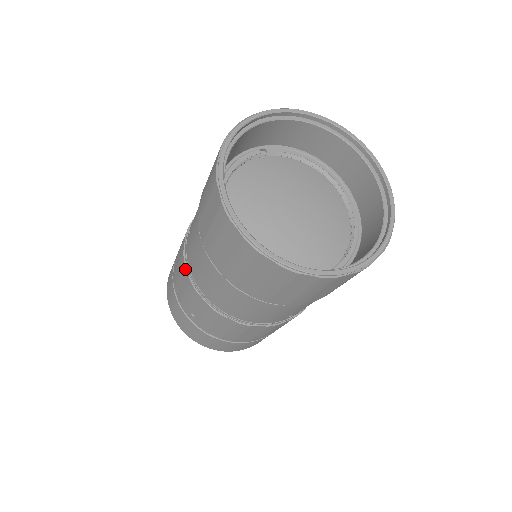
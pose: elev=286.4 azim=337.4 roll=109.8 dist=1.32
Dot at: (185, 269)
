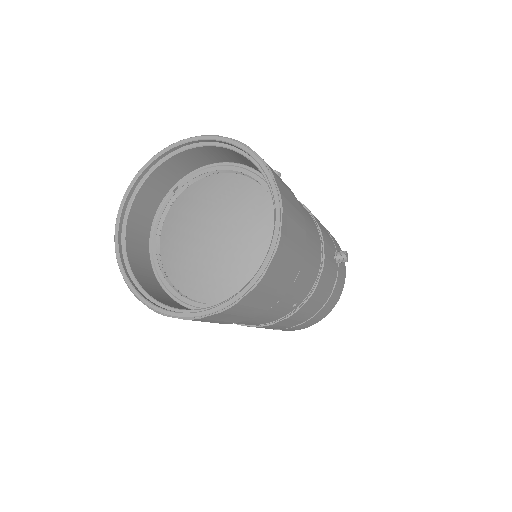
Dot at: occluded
